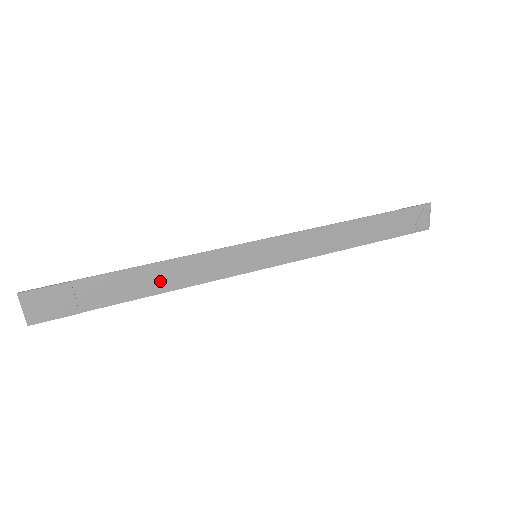
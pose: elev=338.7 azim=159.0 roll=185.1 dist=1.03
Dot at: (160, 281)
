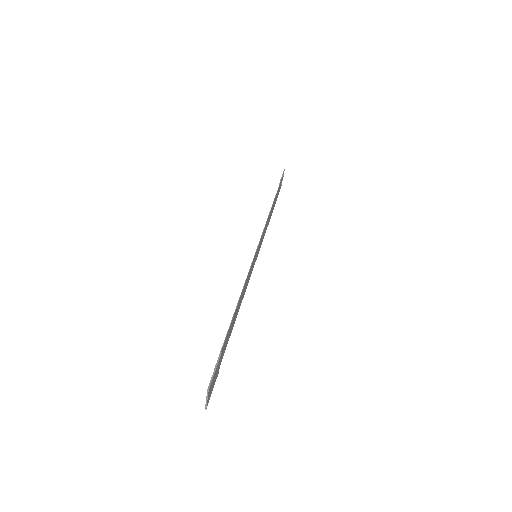
Dot at: (237, 311)
